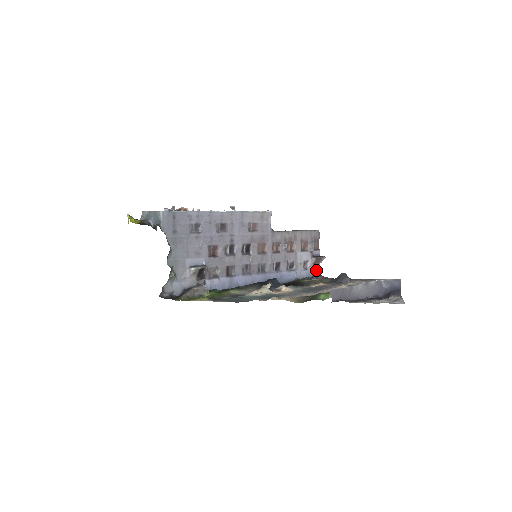
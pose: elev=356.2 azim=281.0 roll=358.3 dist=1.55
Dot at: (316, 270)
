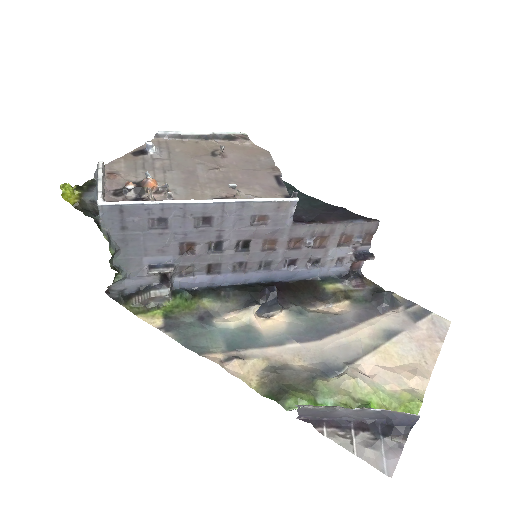
Dot at: (356, 266)
